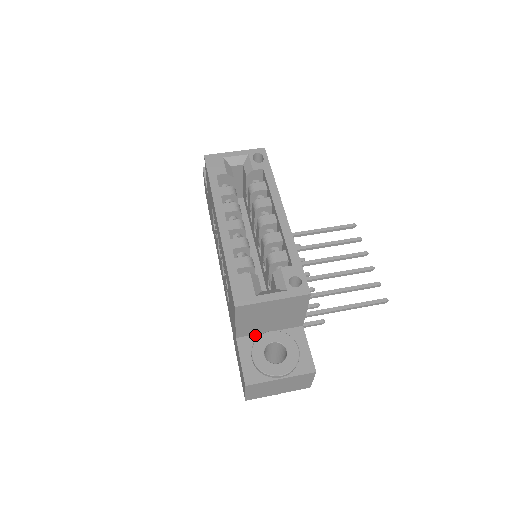
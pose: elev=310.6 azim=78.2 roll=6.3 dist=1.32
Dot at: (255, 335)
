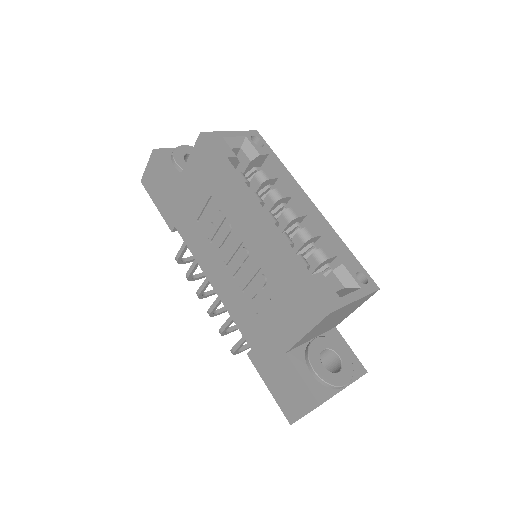
Dot at: (301, 345)
